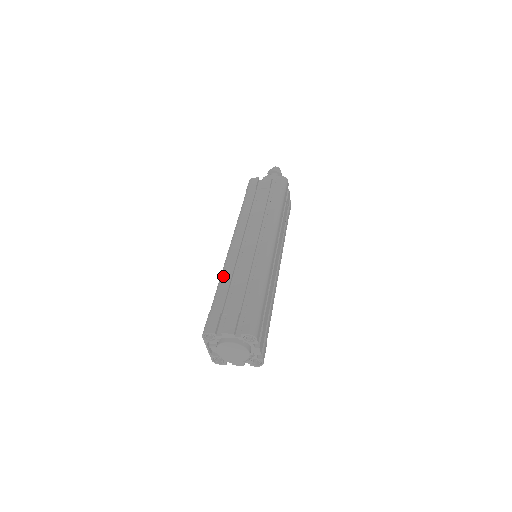
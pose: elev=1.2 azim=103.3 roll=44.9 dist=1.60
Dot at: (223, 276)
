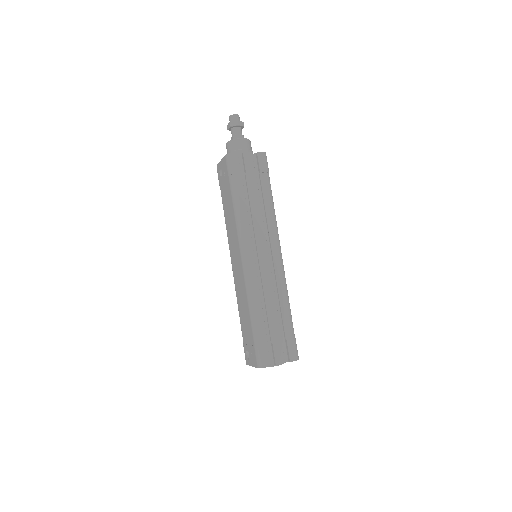
Dot at: (254, 304)
